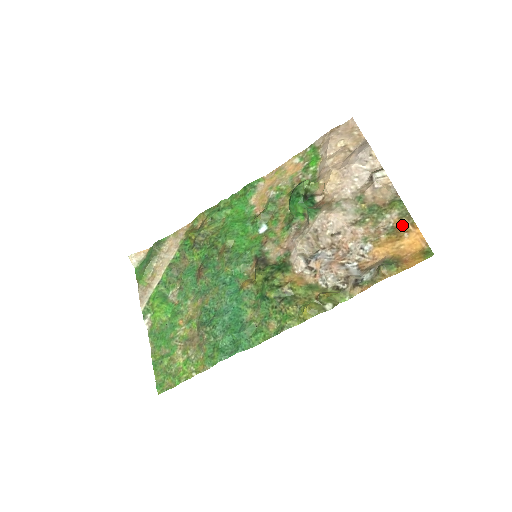
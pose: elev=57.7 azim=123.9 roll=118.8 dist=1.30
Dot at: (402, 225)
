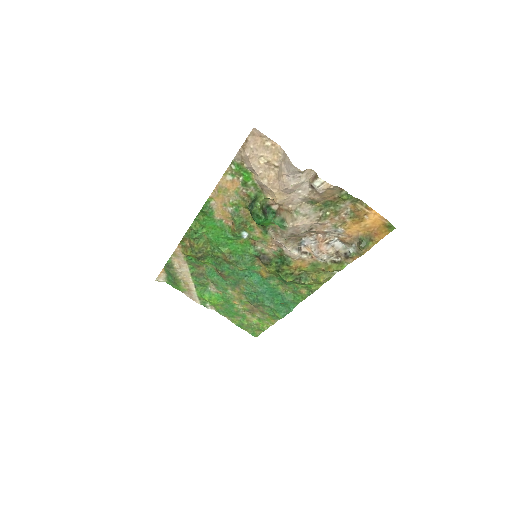
Dot at: (359, 210)
